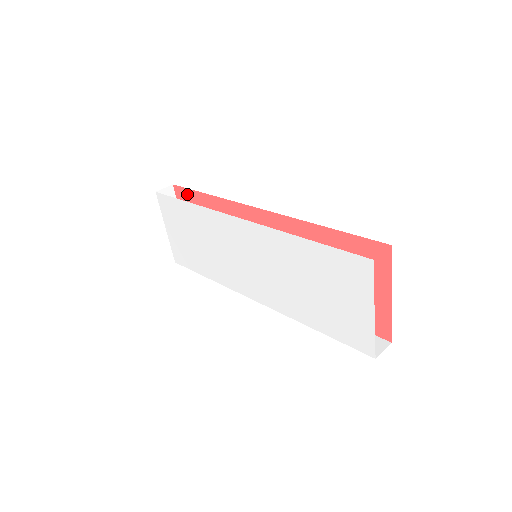
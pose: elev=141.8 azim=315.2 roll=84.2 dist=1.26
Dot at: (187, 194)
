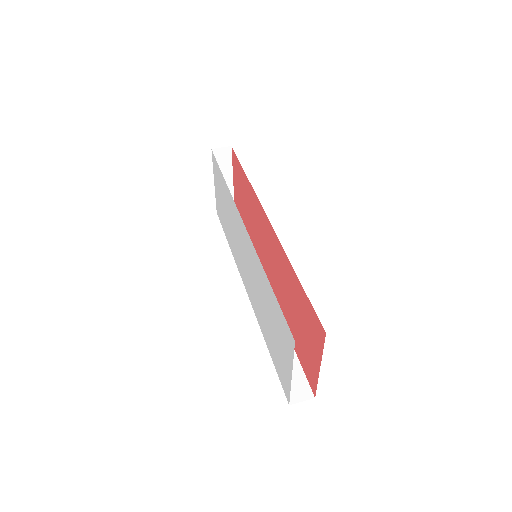
Dot at: (237, 162)
